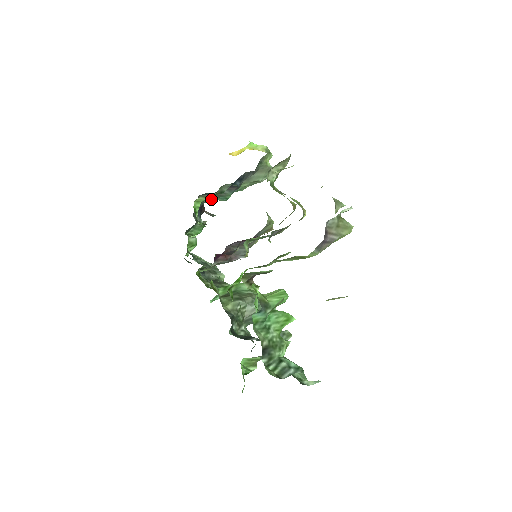
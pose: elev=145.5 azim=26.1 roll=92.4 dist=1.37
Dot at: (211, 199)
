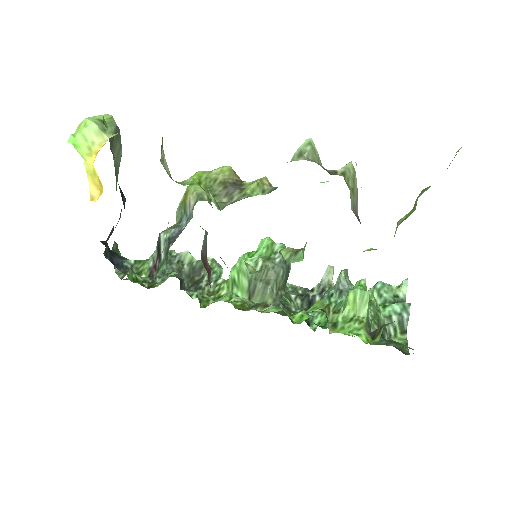
Dot at: occluded
